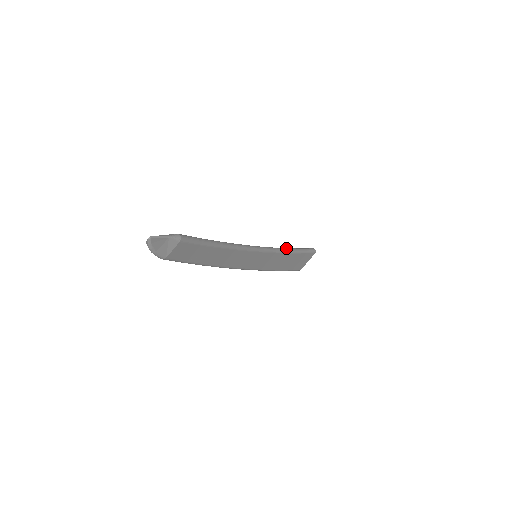
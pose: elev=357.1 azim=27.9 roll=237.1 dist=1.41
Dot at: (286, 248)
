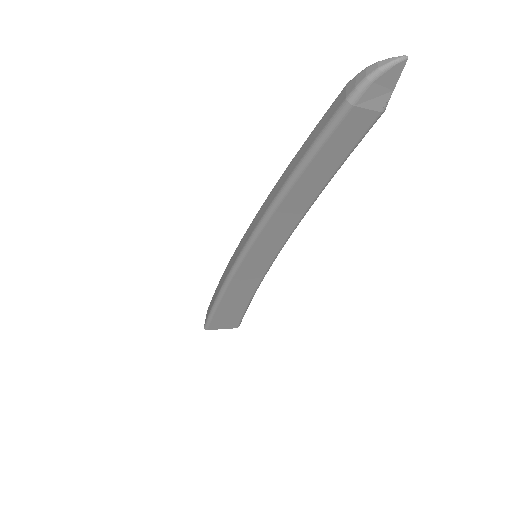
Dot at: occluded
